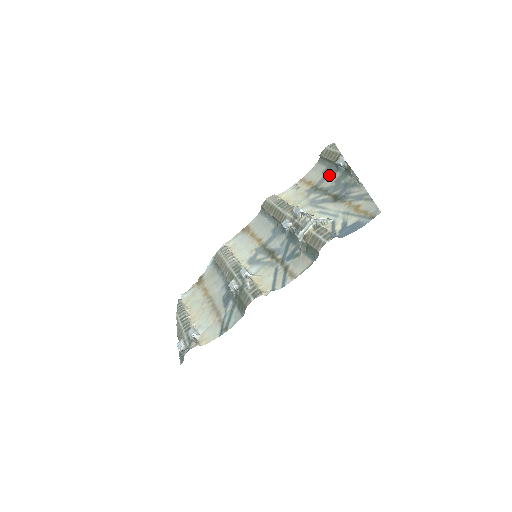
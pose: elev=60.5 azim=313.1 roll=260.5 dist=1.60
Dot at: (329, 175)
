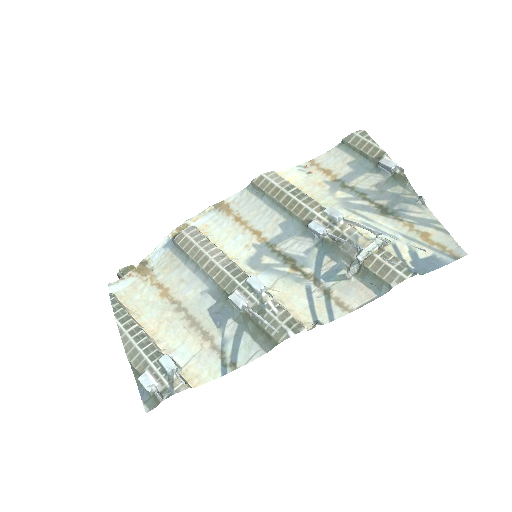
Dot at: (363, 173)
